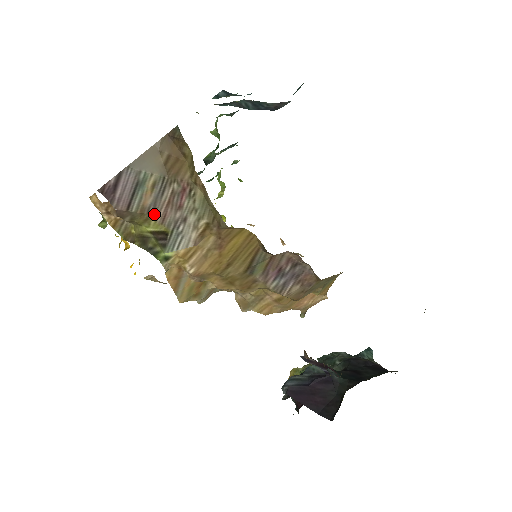
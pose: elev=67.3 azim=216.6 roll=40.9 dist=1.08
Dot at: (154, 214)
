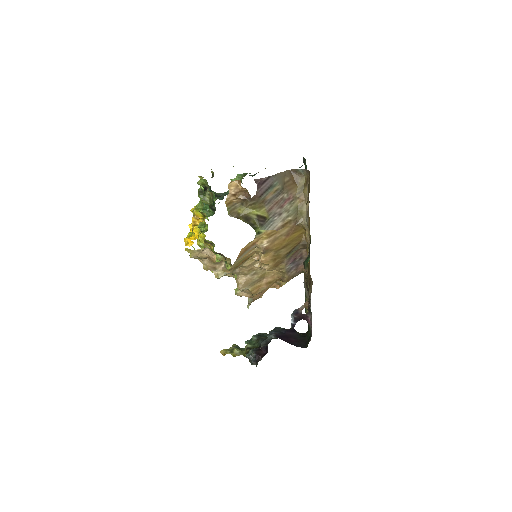
Dot at: (267, 205)
